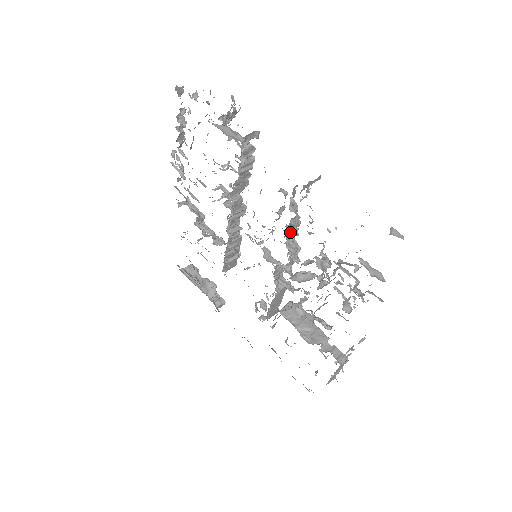
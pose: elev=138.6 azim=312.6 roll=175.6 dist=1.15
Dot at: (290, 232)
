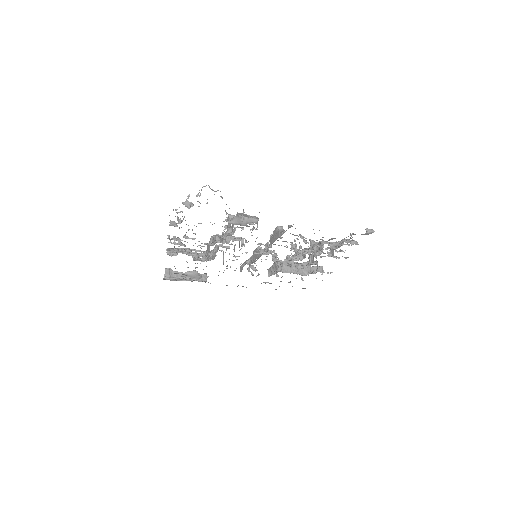
Dot at: (301, 248)
